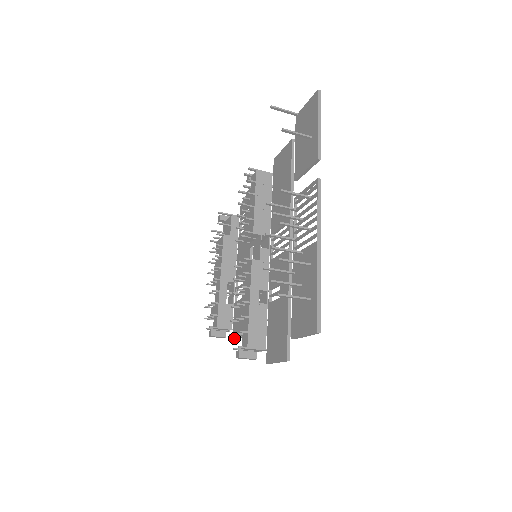
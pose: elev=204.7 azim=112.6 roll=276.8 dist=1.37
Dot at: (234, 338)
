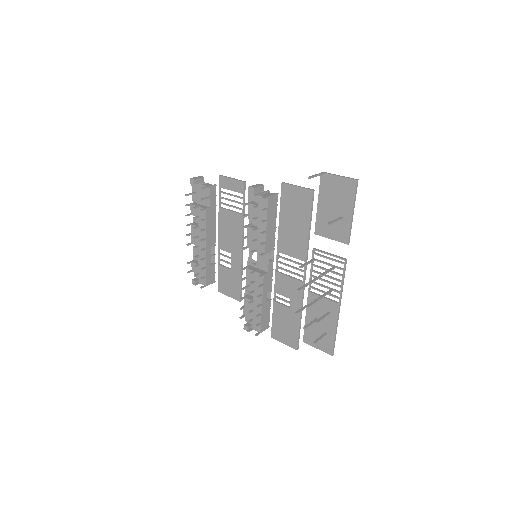
Dot at: occluded
